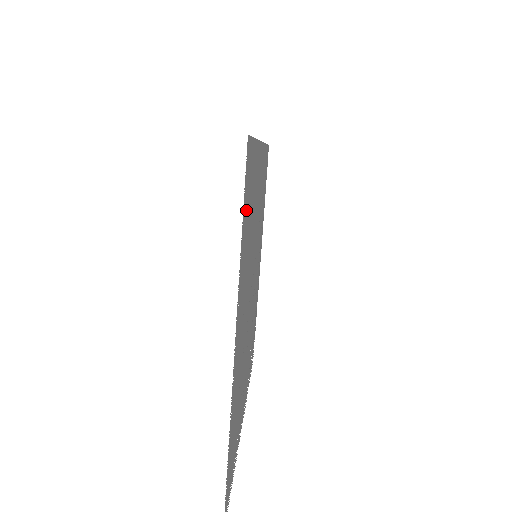
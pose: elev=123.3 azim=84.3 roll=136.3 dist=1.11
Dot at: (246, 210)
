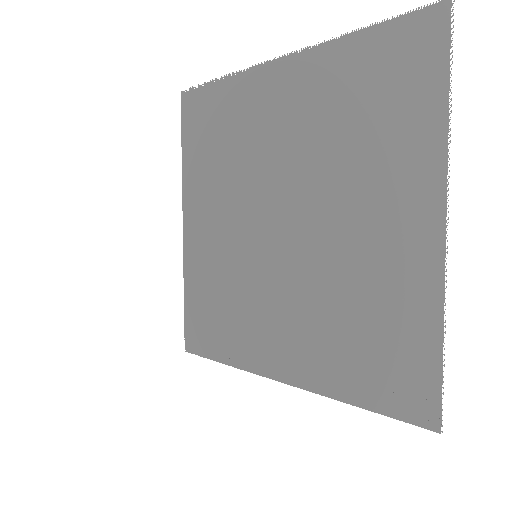
Dot at: occluded
